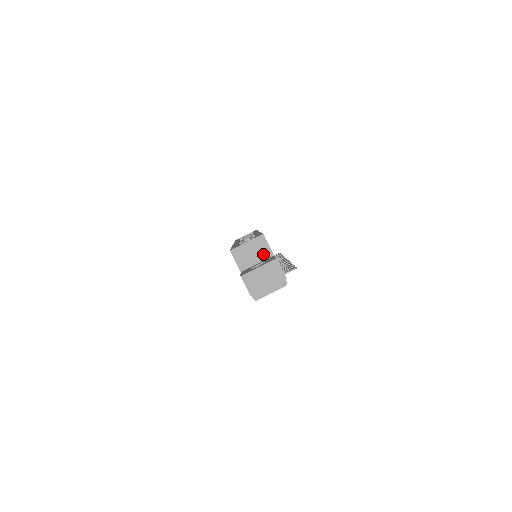
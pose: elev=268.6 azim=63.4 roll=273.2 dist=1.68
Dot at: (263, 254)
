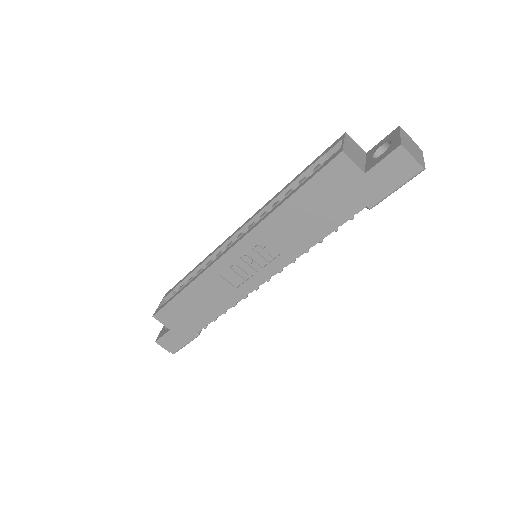
Dot at: (360, 152)
